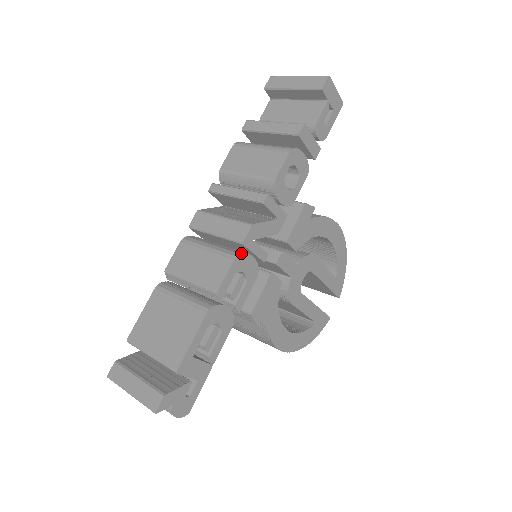
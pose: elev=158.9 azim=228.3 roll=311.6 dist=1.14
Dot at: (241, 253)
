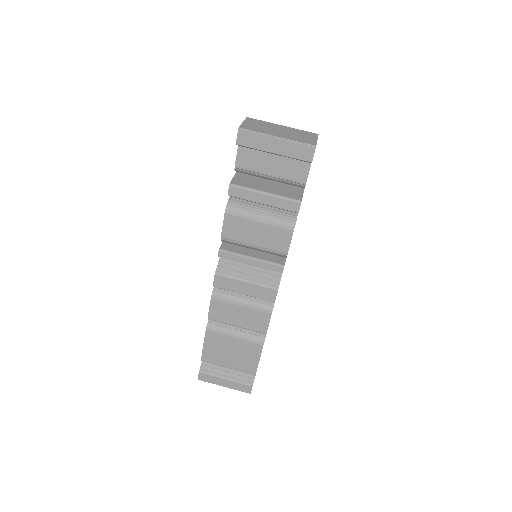
Dot at: (273, 305)
